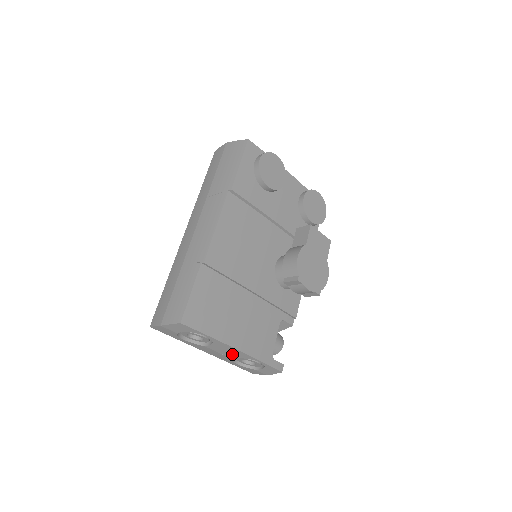
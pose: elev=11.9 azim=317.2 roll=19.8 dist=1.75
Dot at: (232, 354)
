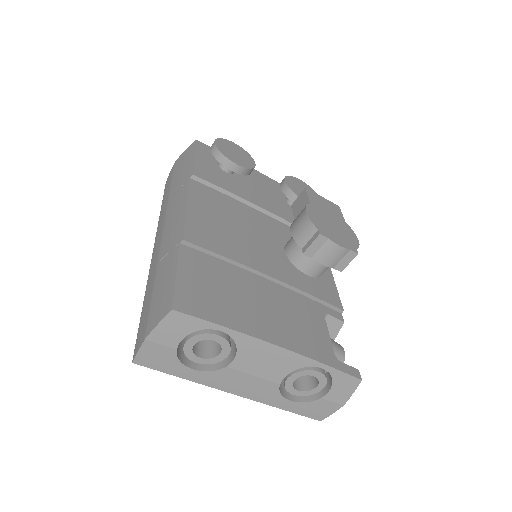
Dot at: (274, 367)
